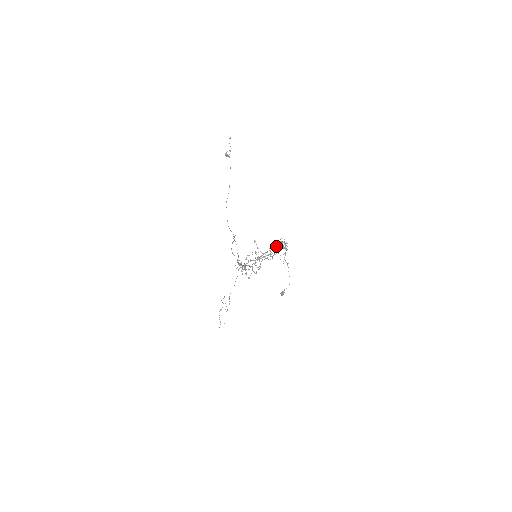
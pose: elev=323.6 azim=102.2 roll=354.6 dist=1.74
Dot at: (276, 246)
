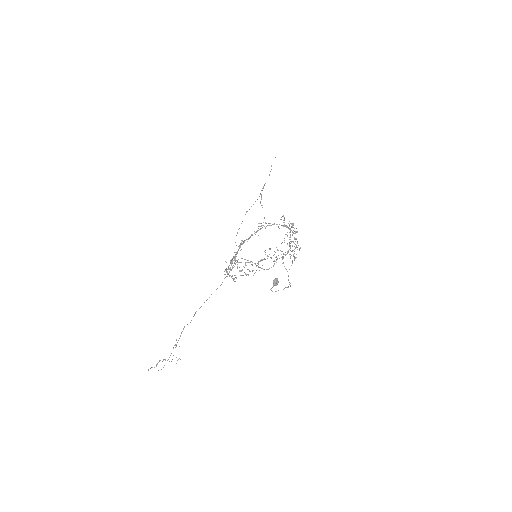
Dot at: (288, 223)
